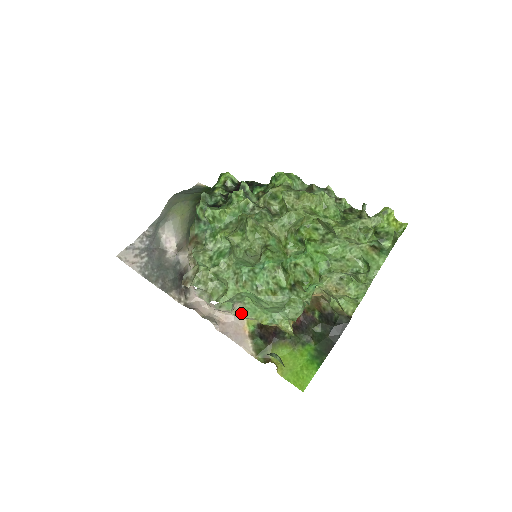
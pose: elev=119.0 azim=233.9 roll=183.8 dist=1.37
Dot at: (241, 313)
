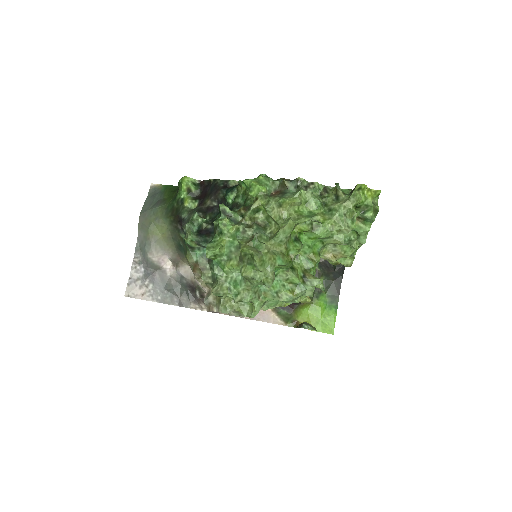
Dot at: (266, 308)
